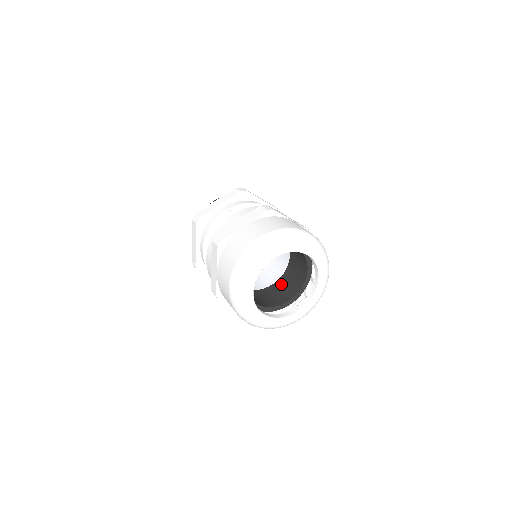
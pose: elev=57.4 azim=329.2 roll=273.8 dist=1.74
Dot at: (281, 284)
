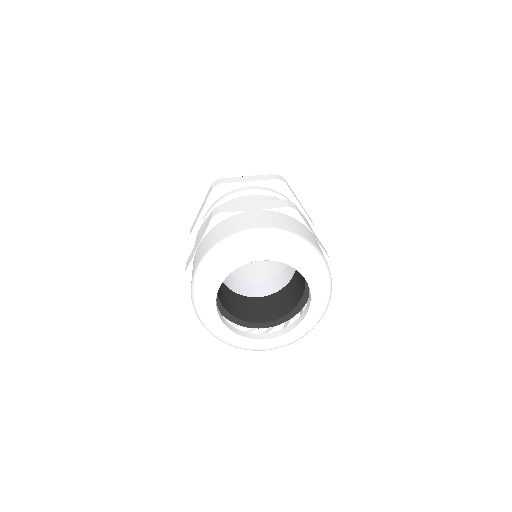
Dot at: (296, 278)
